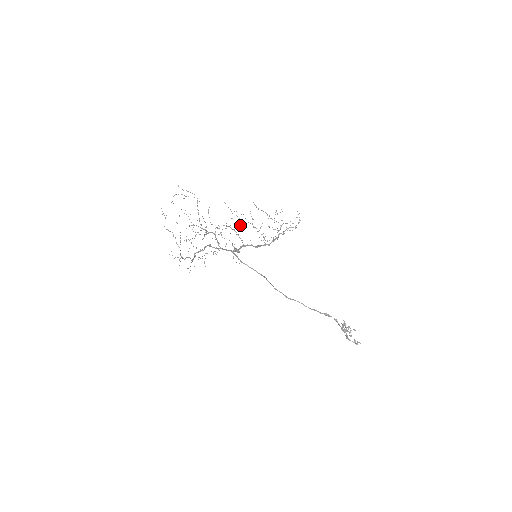
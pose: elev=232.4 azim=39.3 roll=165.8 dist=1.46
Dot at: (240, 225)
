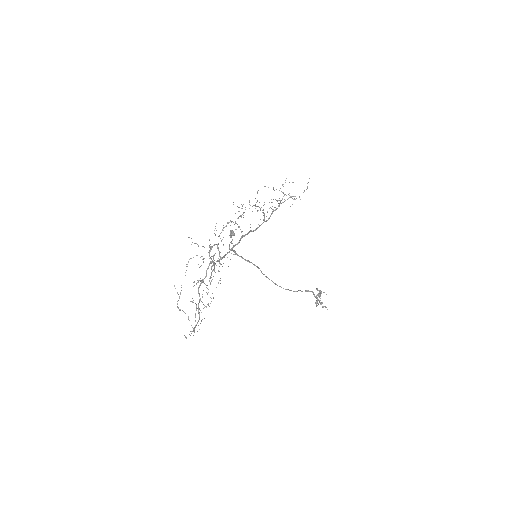
Dot at: occluded
